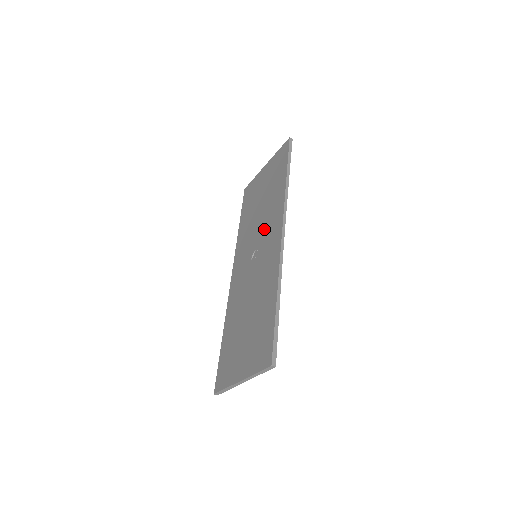
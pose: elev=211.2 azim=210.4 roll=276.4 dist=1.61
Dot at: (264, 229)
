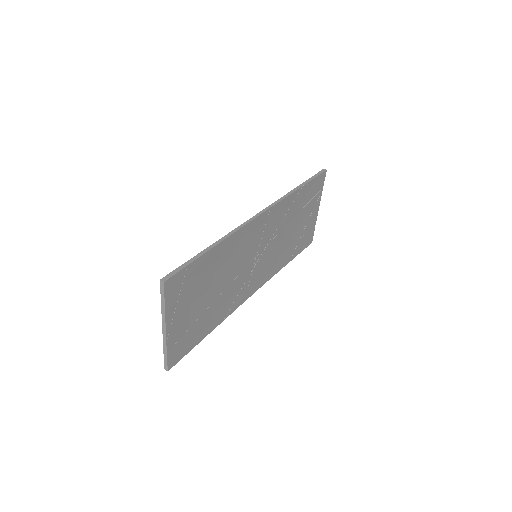
Dot at: occluded
